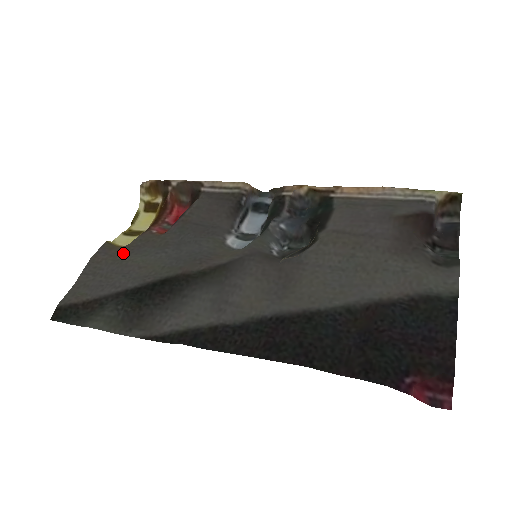
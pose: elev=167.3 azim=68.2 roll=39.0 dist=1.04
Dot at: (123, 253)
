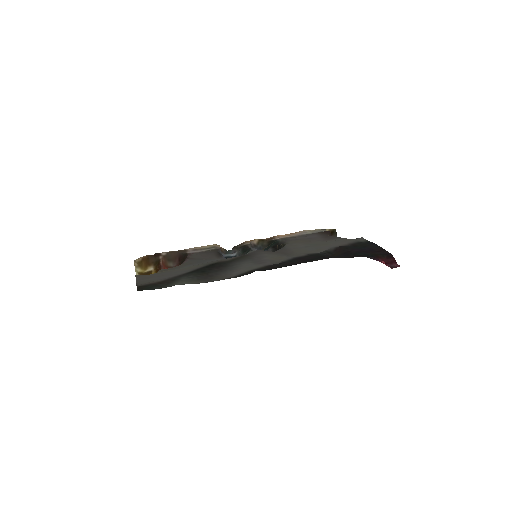
Dot at: (159, 272)
